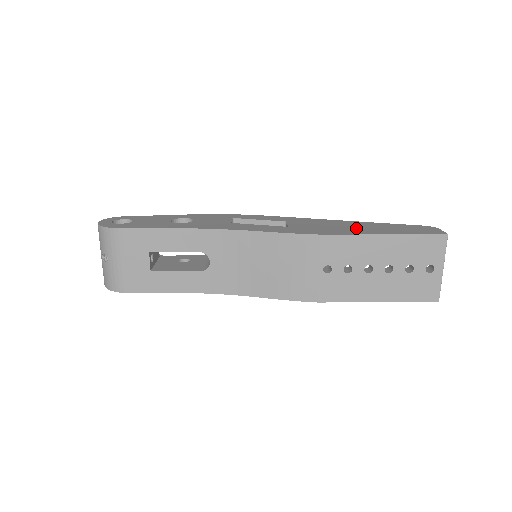
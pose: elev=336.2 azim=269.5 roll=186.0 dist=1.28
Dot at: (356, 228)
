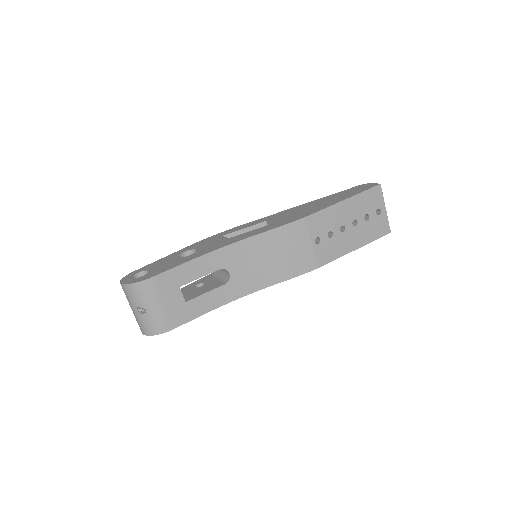
Dot at: (320, 204)
